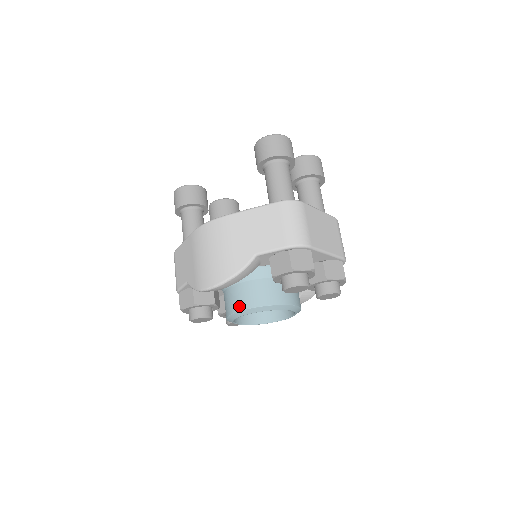
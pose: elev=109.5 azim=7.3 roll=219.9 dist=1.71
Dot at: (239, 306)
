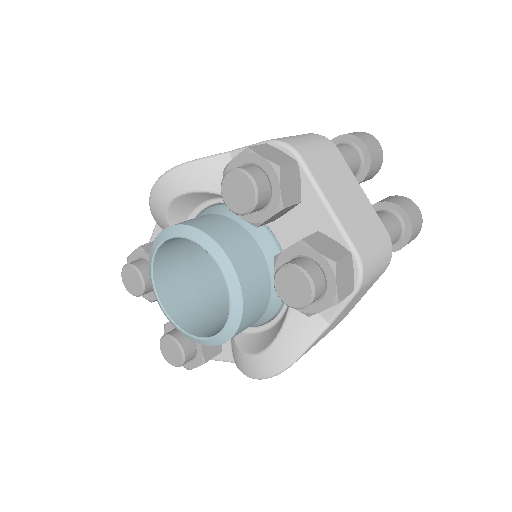
Dot at: occluded
